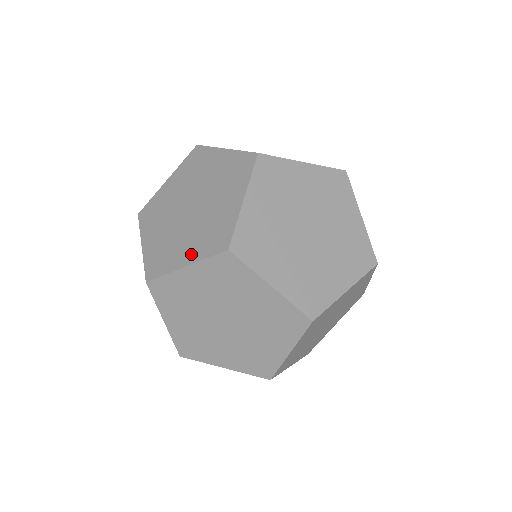
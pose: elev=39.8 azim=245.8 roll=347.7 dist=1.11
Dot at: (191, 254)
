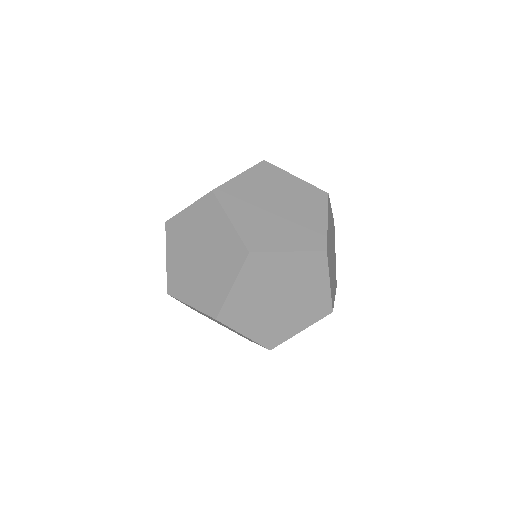
Dot at: (293, 244)
